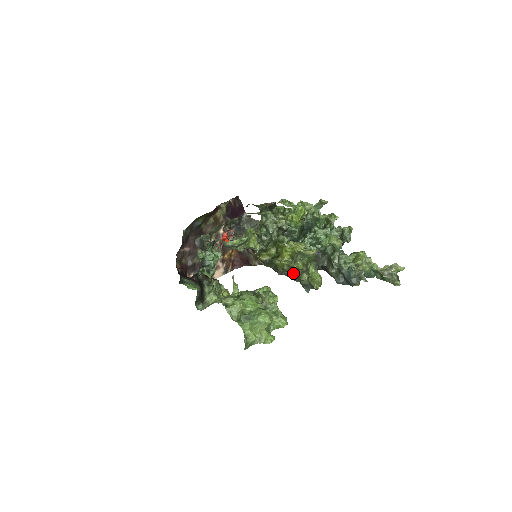
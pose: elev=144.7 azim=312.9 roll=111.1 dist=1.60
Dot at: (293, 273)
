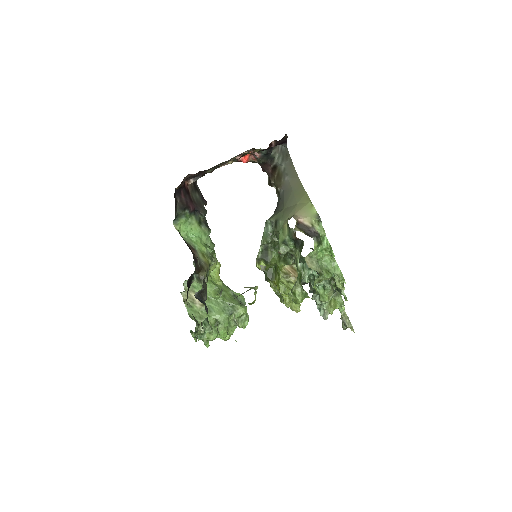
Dot at: occluded
